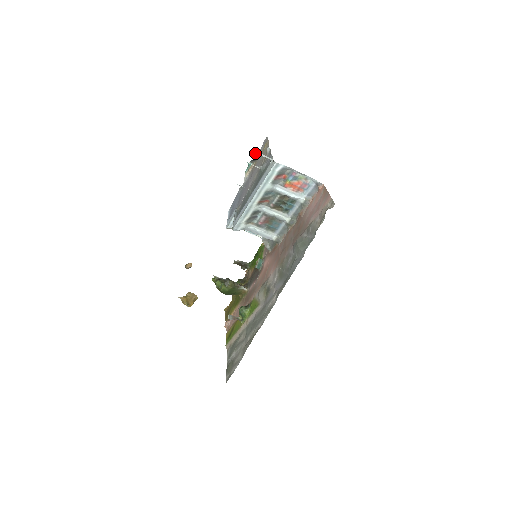
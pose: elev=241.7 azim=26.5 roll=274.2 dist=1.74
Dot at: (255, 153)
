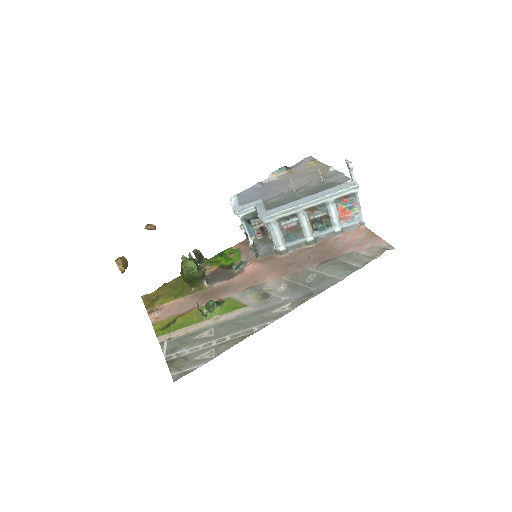
Dot at: (350, 165)
